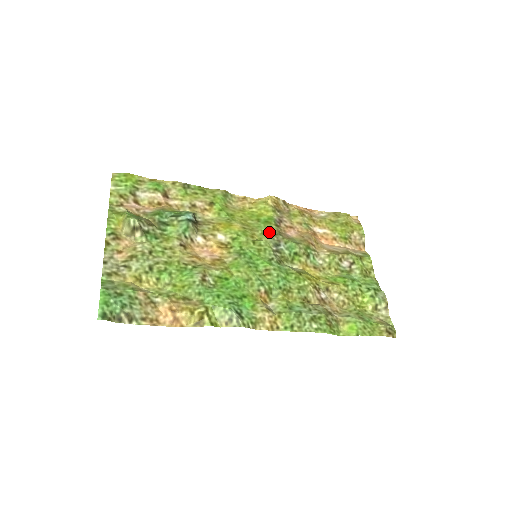
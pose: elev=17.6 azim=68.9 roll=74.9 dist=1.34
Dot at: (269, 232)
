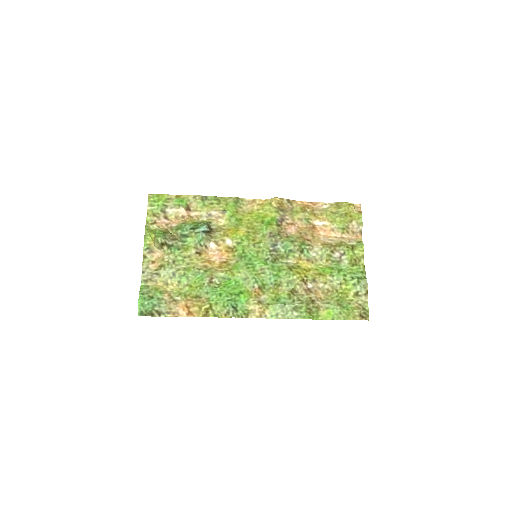
Dot at: (269, 234)
